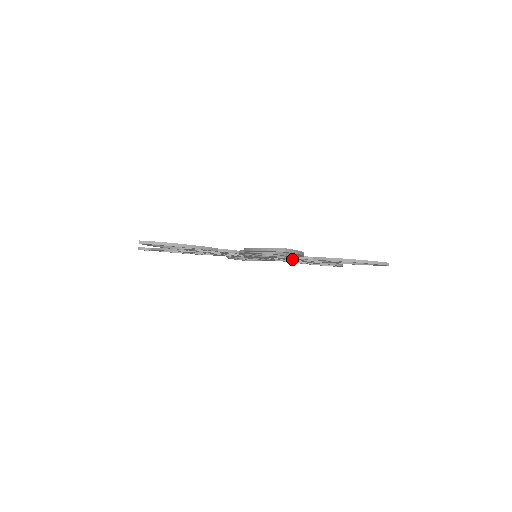
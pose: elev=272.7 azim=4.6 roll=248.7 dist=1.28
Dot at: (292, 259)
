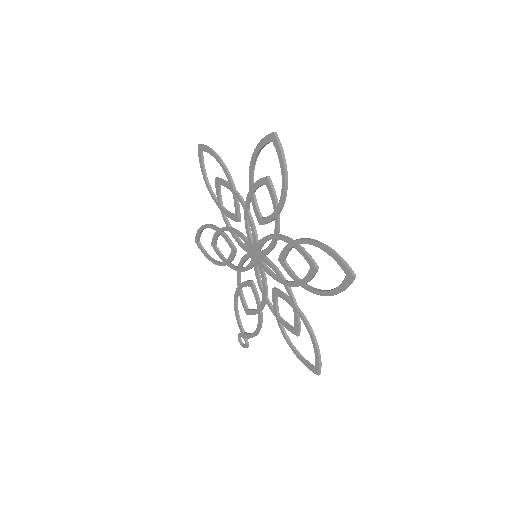
Dot at: occluded
